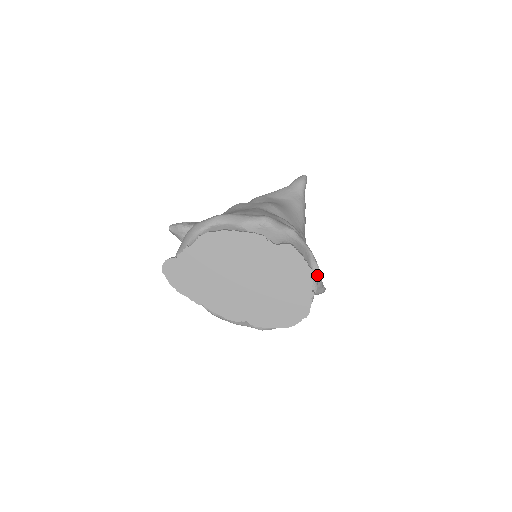
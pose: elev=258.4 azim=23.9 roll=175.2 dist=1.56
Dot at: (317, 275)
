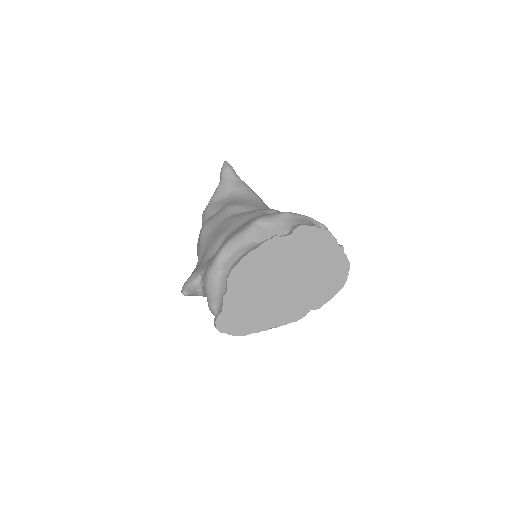
Dot at: occluded
